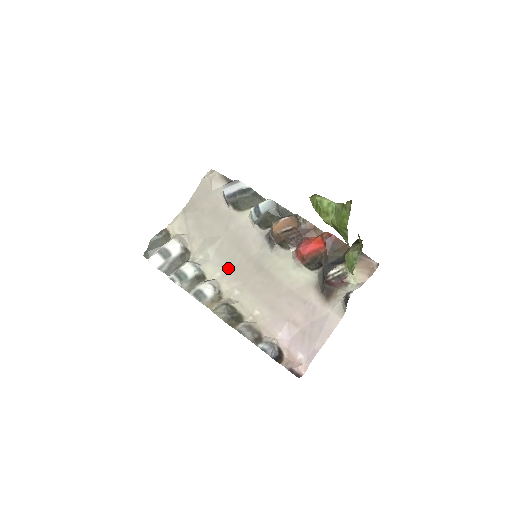
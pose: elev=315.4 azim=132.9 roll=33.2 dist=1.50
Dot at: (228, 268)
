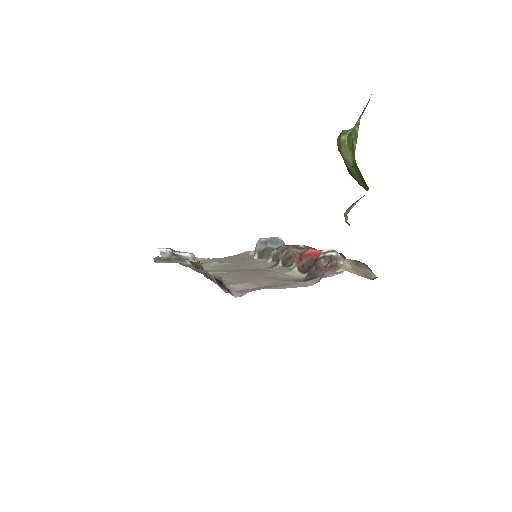
Dot at: (221, 269)
